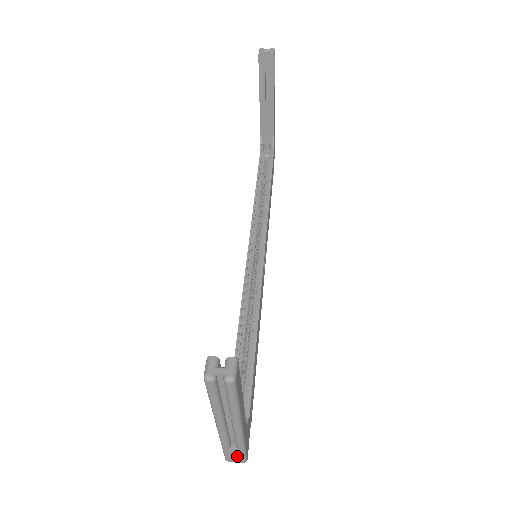
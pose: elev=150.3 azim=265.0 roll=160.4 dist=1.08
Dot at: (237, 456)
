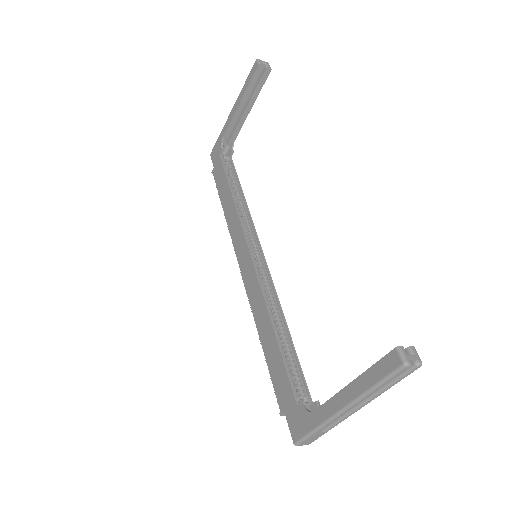
Dot at: (314, 439)
